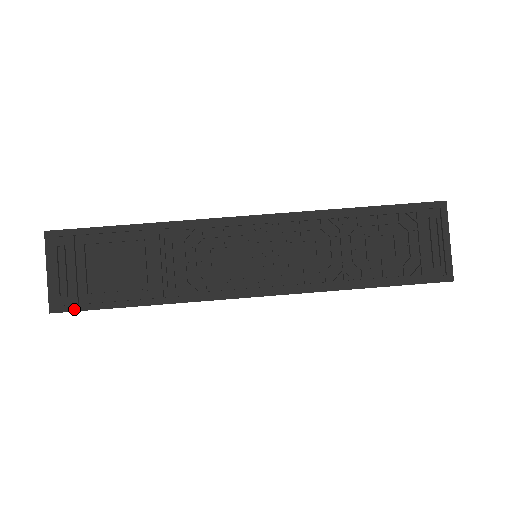
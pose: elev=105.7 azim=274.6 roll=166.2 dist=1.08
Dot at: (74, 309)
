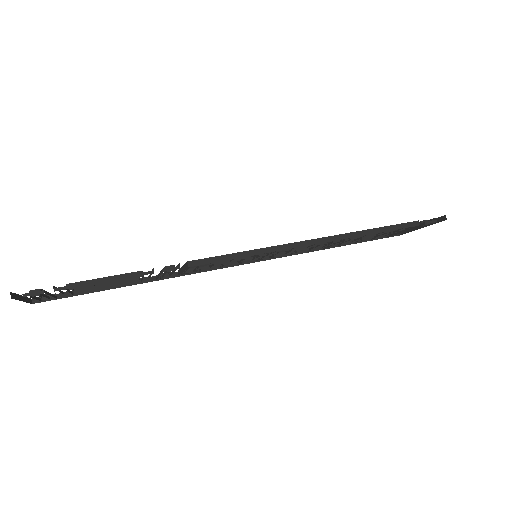
Dot at: occluded
